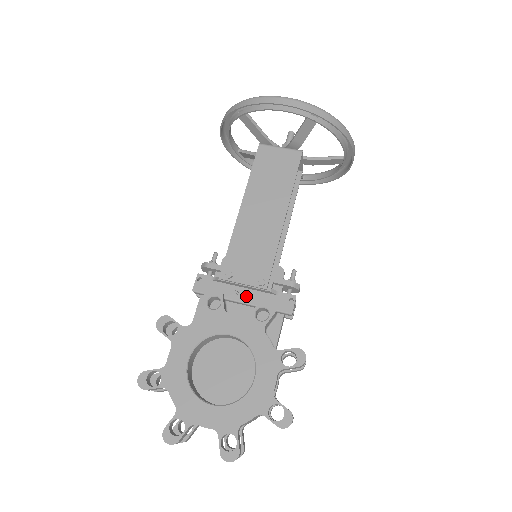
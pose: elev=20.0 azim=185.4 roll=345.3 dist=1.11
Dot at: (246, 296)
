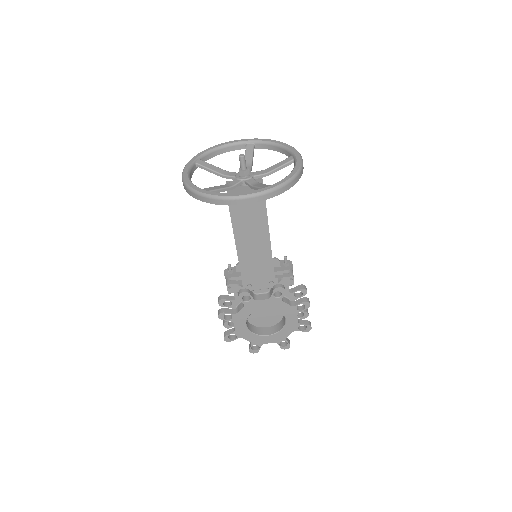
Dot at: (263, 286)
